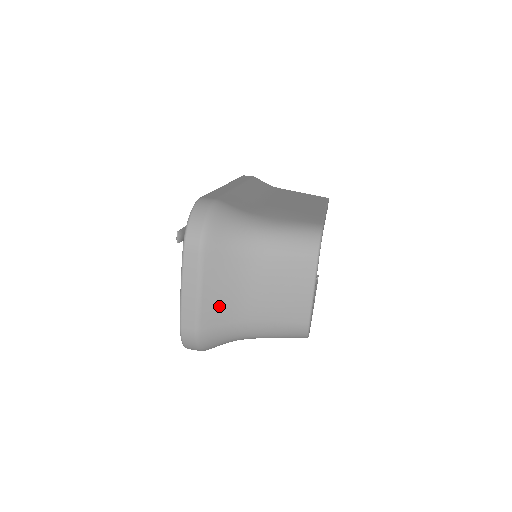
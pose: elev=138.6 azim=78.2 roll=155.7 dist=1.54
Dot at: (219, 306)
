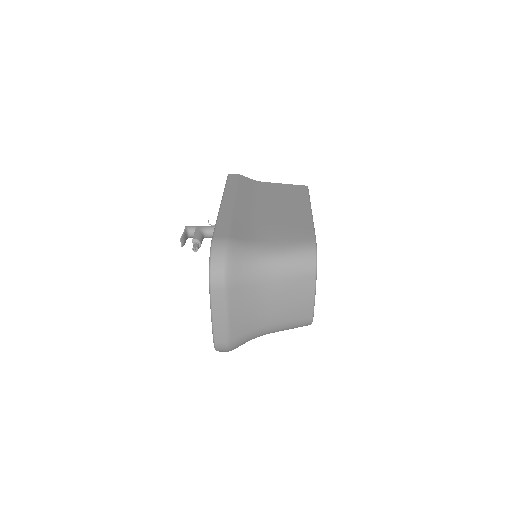
Dot at: (243, 322)
